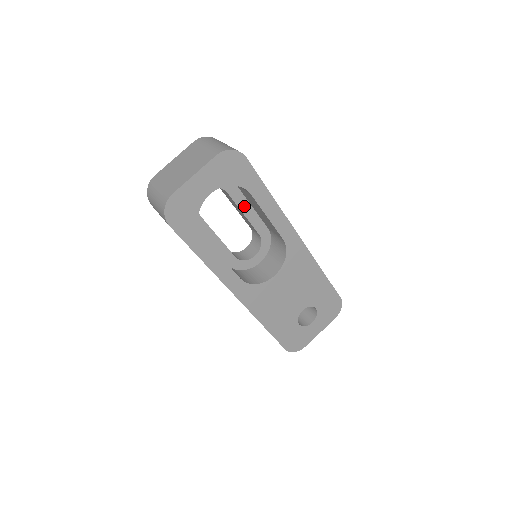
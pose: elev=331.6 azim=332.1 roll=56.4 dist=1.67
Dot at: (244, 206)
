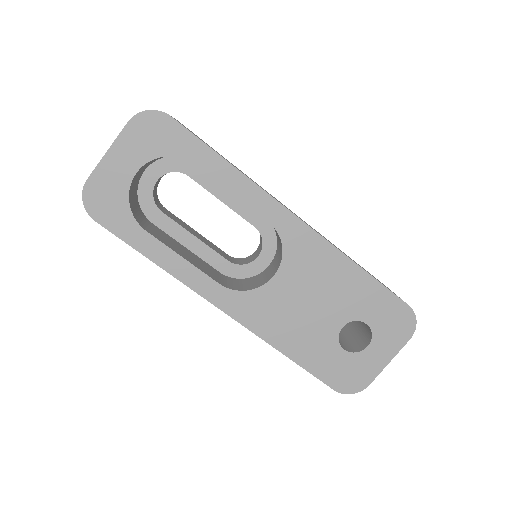
Dot at: (219, 191)
